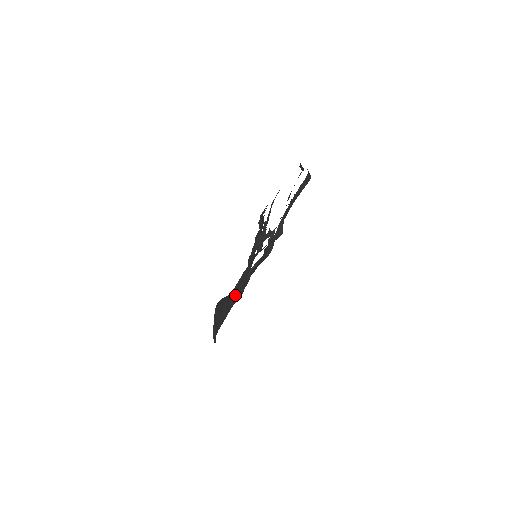
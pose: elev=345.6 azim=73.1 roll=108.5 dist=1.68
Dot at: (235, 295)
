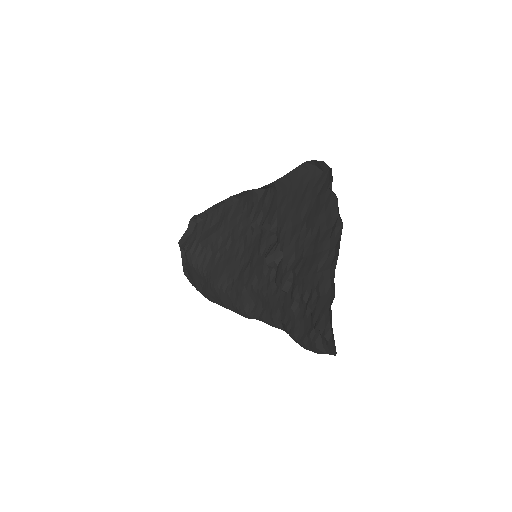
Dot at: (247, 309)
